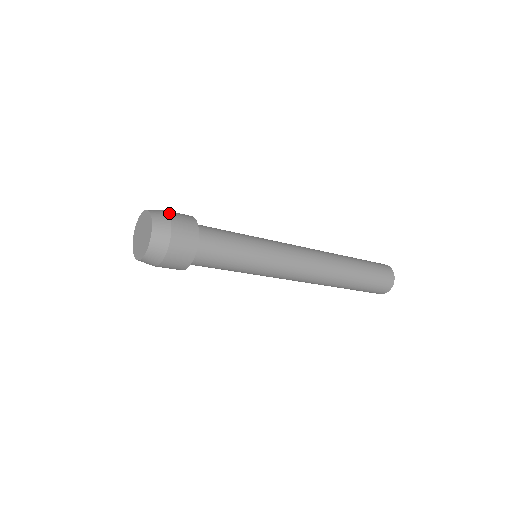
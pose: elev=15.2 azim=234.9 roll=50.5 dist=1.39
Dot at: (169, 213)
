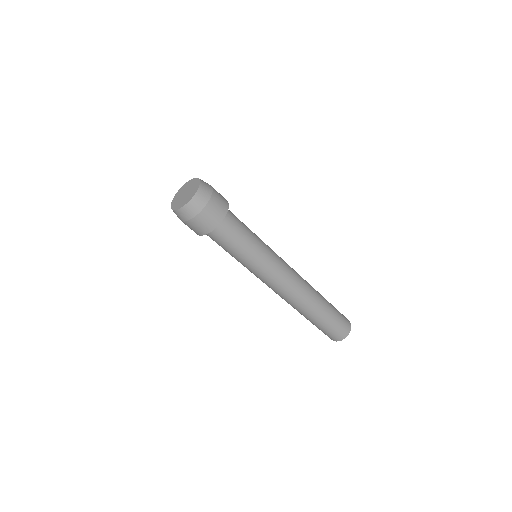
Dot at: (213, 191)
